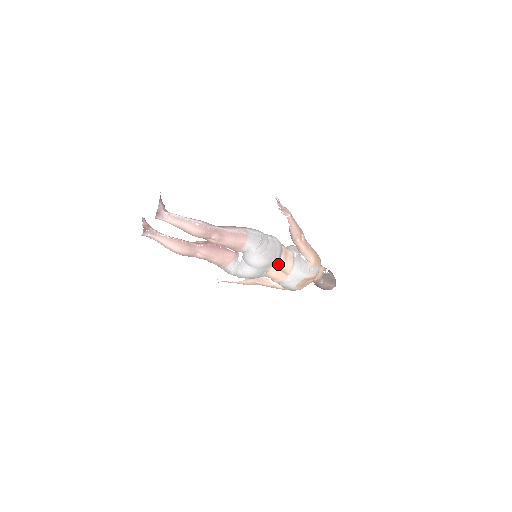
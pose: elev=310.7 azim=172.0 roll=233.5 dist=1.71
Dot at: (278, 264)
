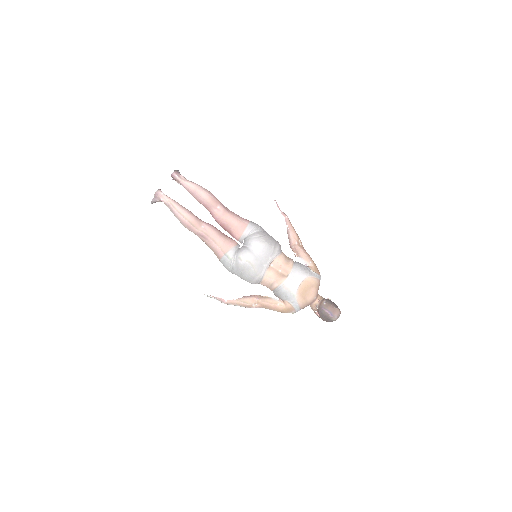
Dot at: (278, 260)
